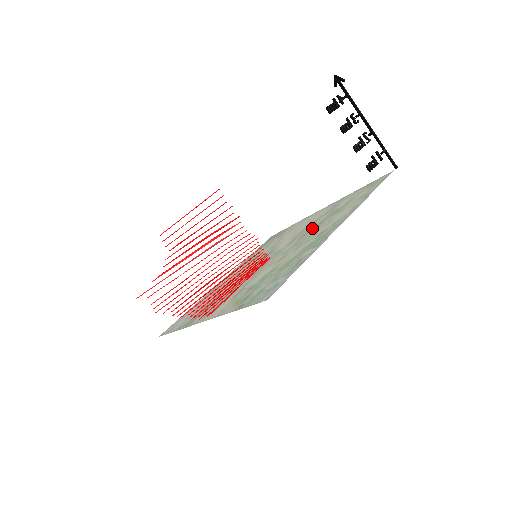
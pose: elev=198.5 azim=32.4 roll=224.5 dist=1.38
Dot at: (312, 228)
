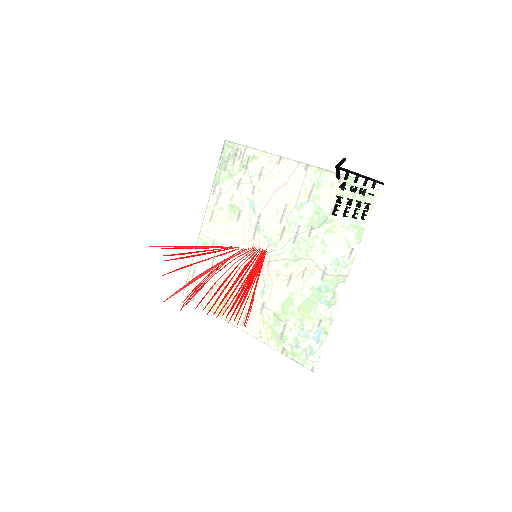
Dot at: (303, 231)
